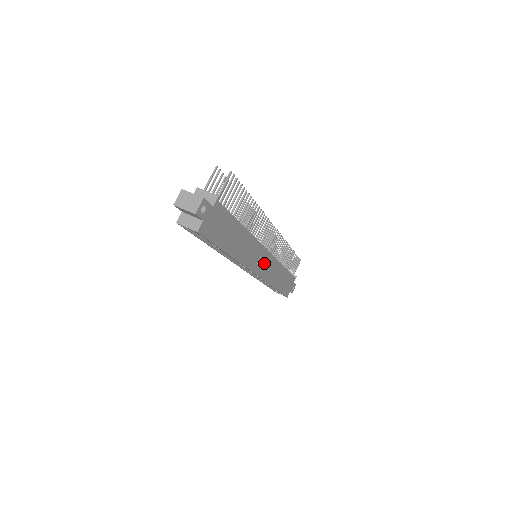
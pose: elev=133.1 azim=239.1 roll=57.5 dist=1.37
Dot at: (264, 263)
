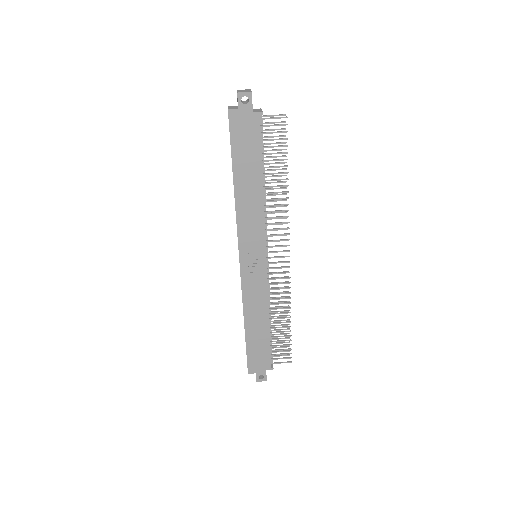
Dot at: (254, 266)
